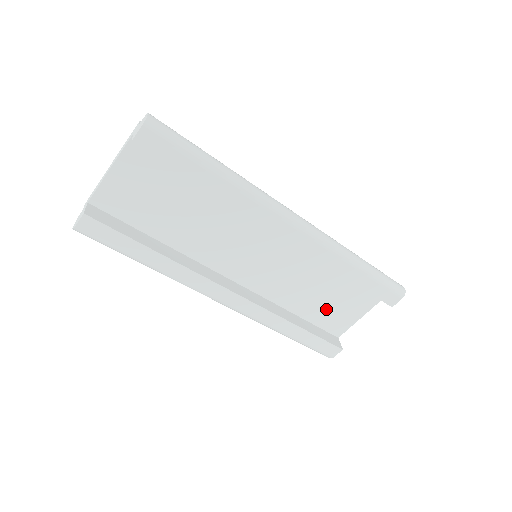
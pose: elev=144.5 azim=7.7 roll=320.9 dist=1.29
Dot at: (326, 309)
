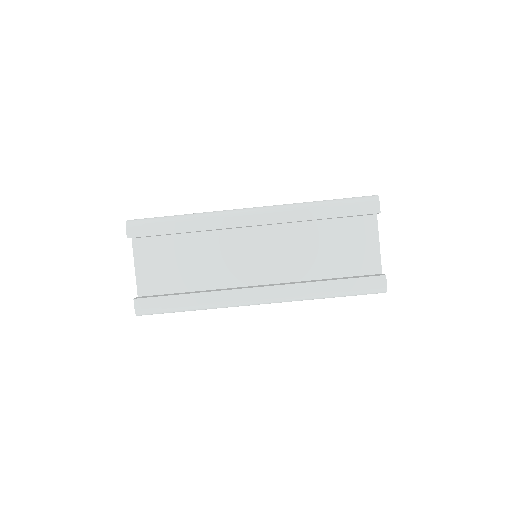
Dot at: (345, 258)
